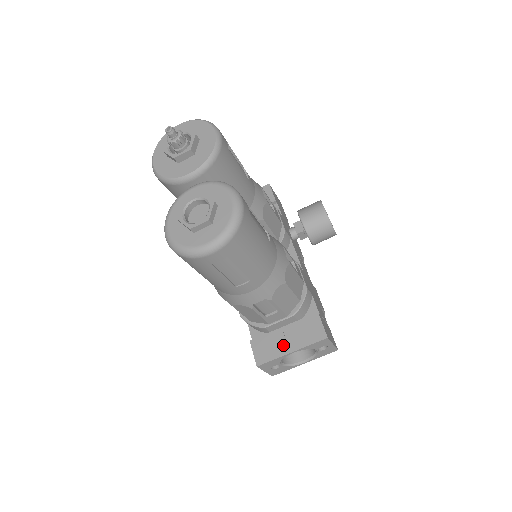
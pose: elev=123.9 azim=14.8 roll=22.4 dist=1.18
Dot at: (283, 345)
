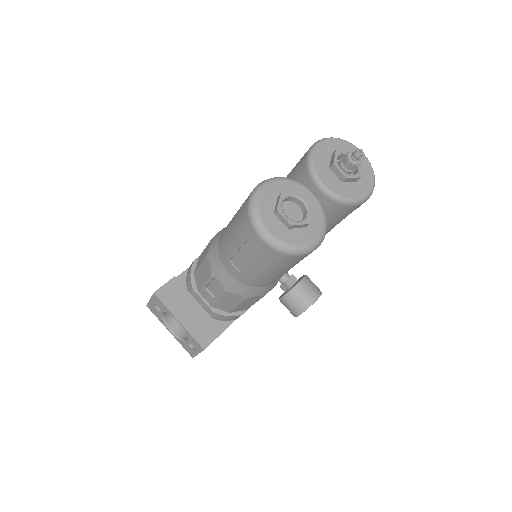
Dot at: (182, 310)
